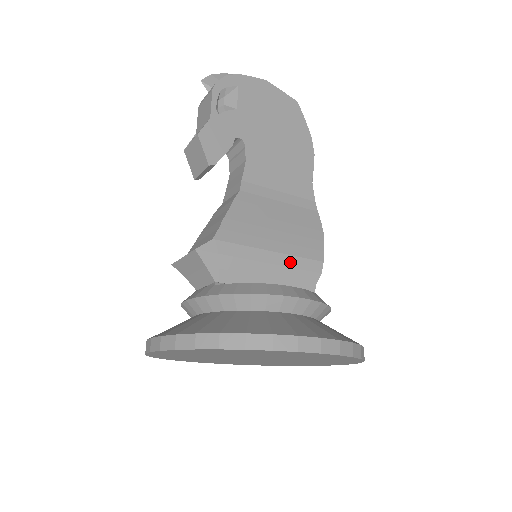
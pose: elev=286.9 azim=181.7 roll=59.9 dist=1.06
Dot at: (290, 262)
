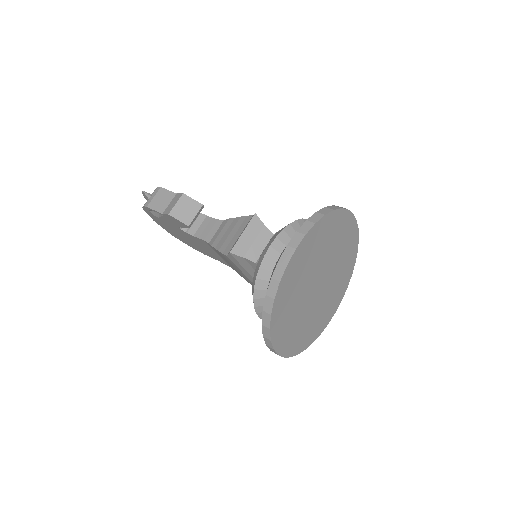
Dot at: occluded
